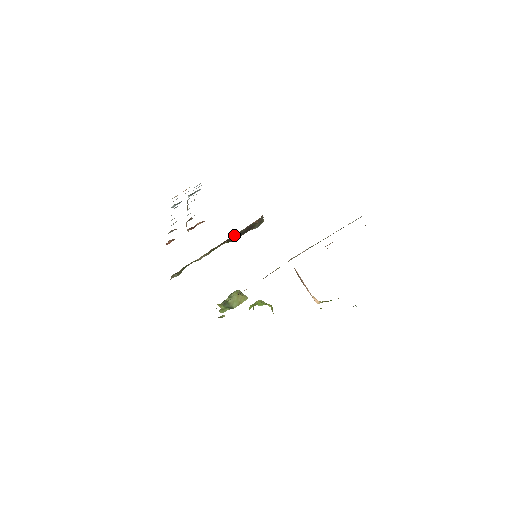
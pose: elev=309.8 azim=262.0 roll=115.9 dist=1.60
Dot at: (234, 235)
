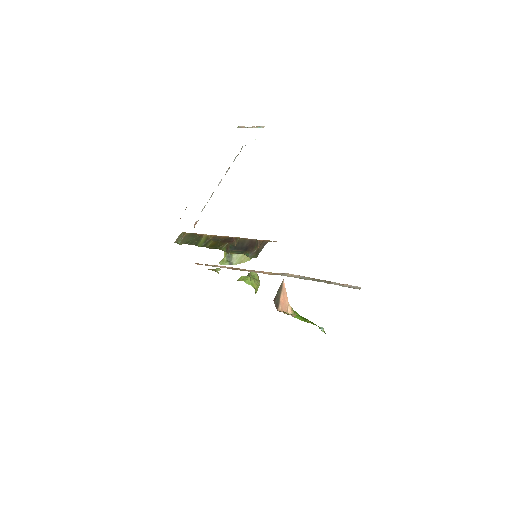
Dot at: (238, 240)
